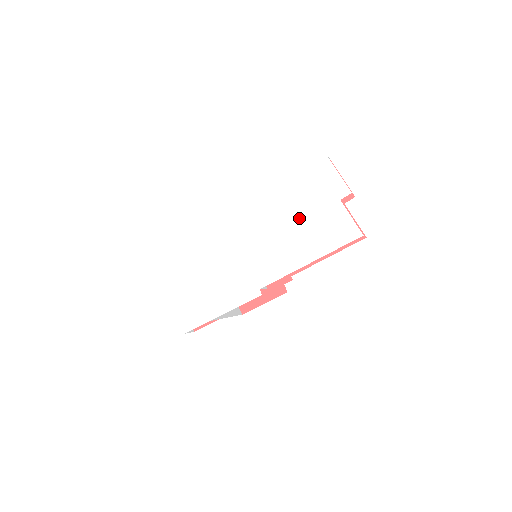
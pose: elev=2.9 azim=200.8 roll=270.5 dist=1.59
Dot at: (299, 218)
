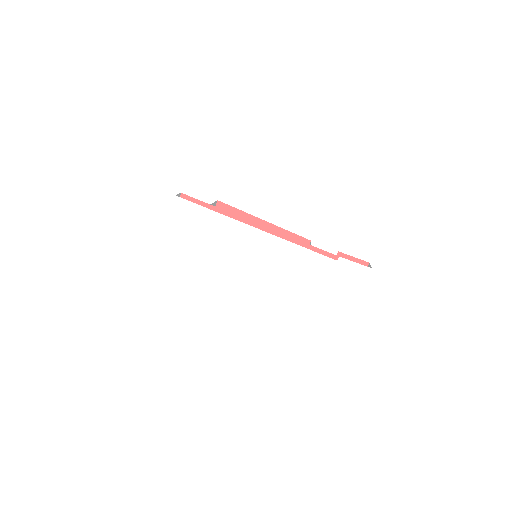
Dot at: (310, 283)
